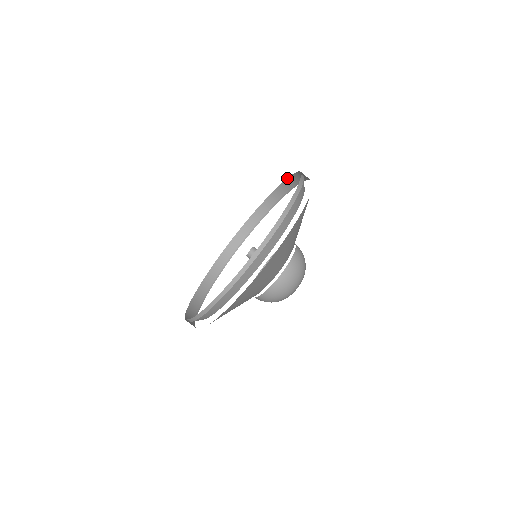
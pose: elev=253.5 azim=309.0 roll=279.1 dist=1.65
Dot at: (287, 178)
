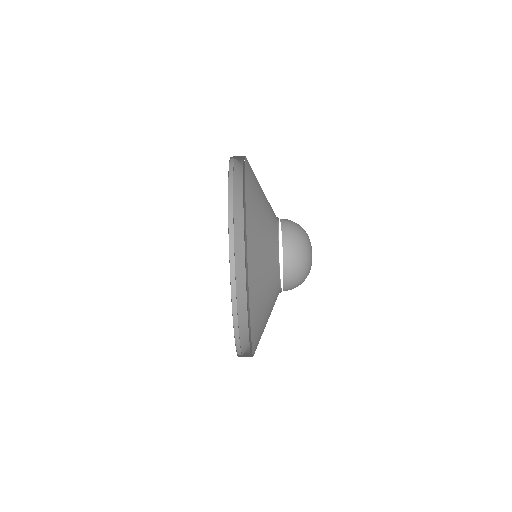
Dot at: occluded
